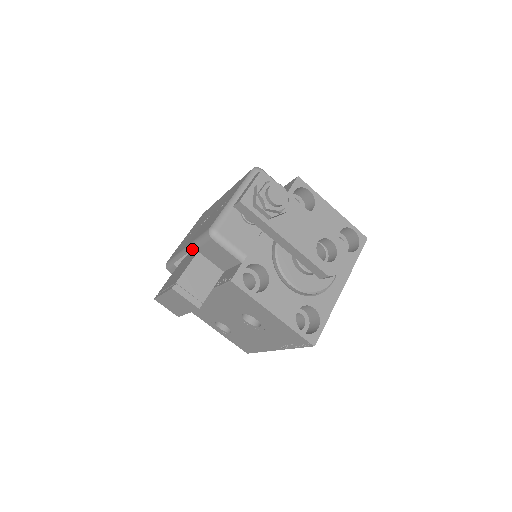
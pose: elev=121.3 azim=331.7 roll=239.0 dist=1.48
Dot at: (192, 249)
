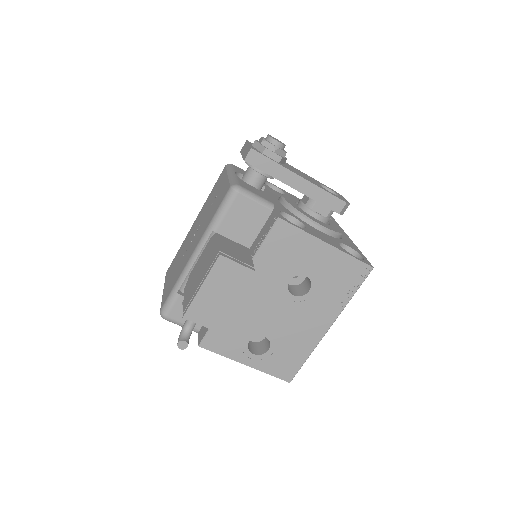
Dot at: occluded
